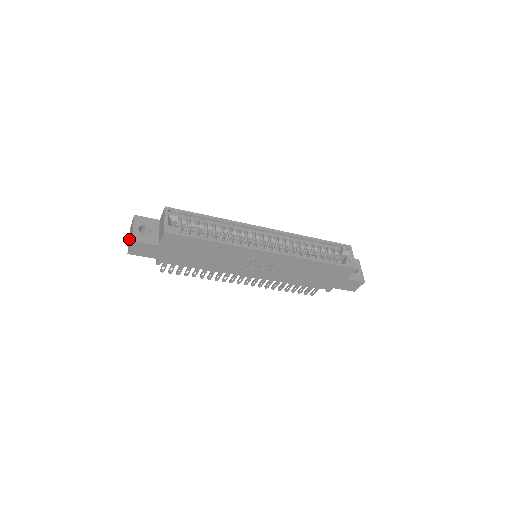
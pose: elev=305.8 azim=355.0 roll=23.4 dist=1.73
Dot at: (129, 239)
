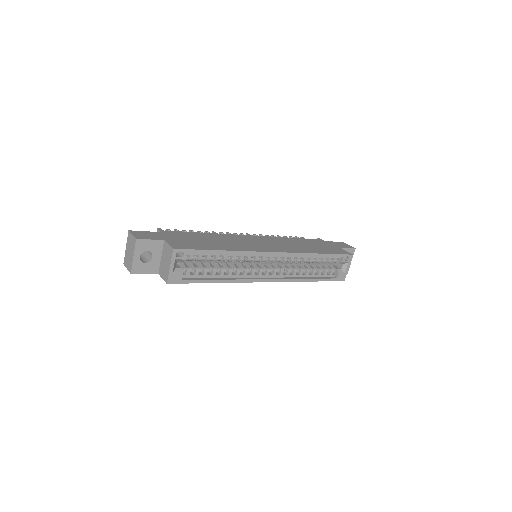
Dot at: (127, 251)
